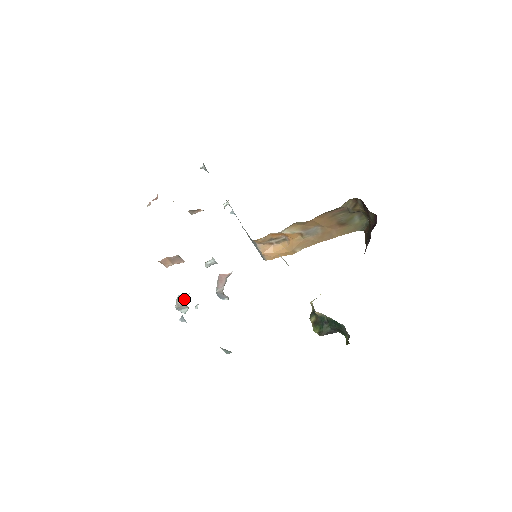
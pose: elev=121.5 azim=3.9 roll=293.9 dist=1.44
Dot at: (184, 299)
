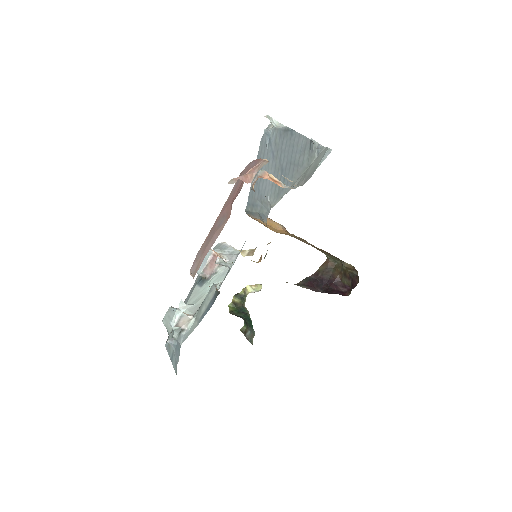
Dot at: (186, 323)
